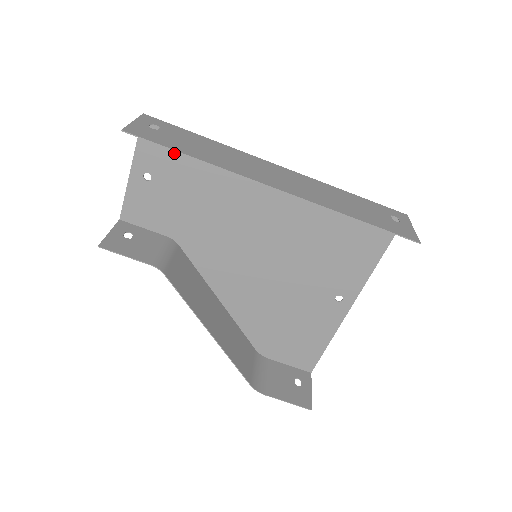
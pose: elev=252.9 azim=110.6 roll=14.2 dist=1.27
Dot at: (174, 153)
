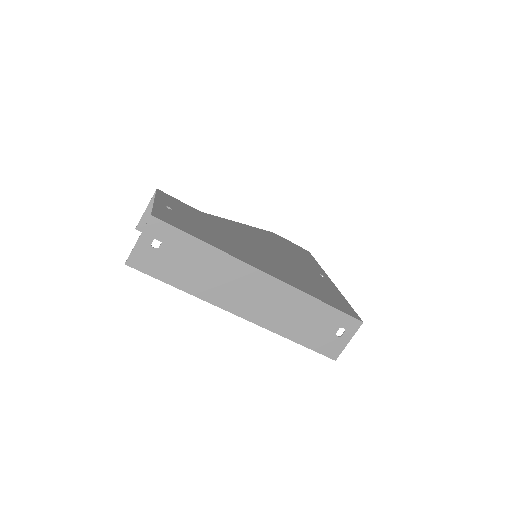
Dot at: (184, 225)
